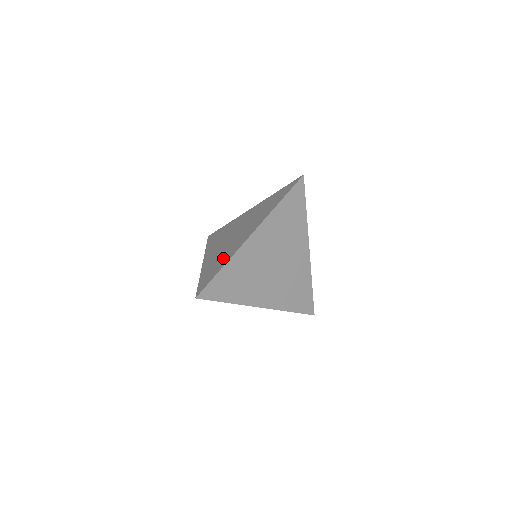
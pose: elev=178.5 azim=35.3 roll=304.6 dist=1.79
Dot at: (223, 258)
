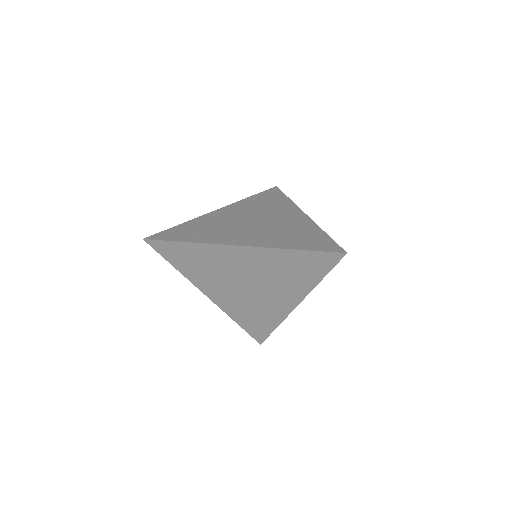
Dot at: (206, 233)
